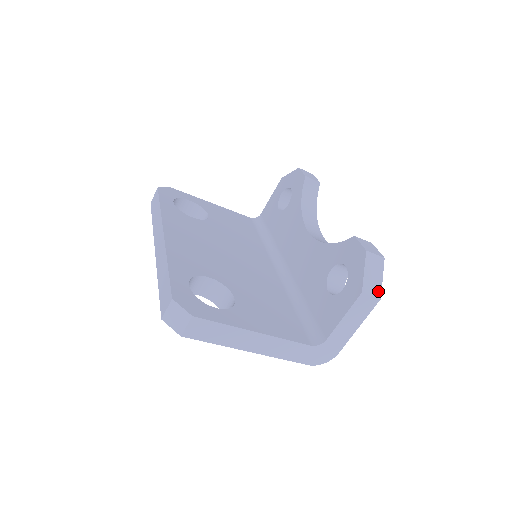
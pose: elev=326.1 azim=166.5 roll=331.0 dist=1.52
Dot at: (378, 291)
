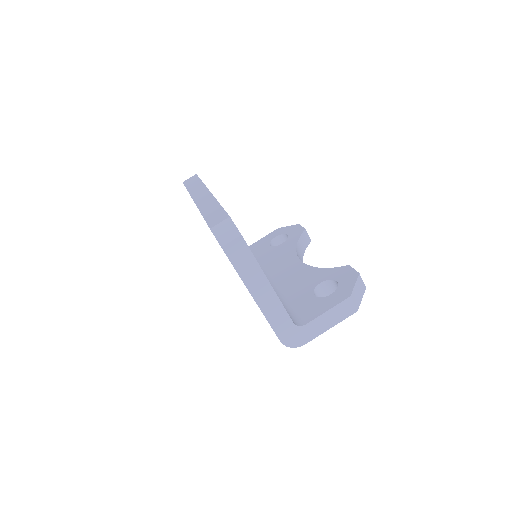
Dot at: (358, 305)
